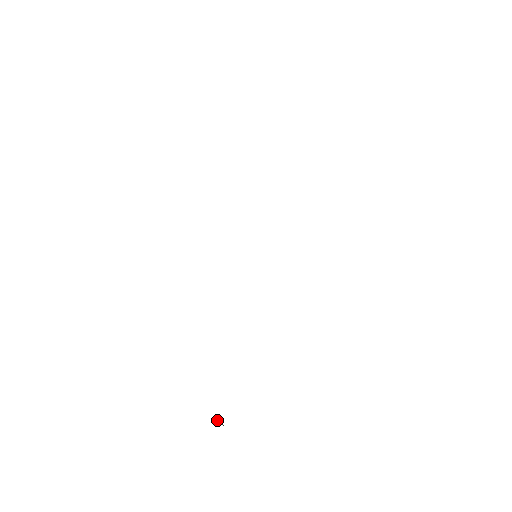
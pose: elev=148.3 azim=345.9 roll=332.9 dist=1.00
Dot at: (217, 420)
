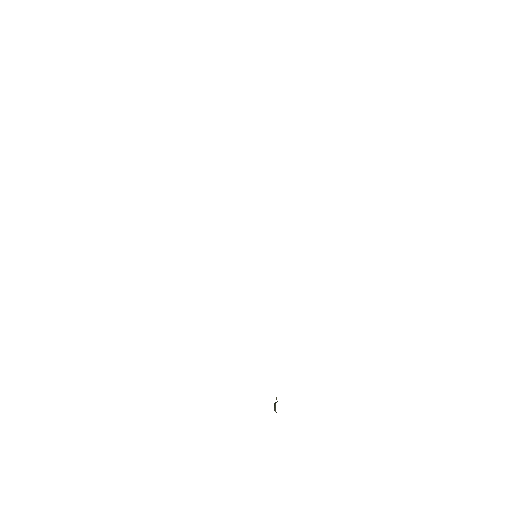
Dot at: occluded
